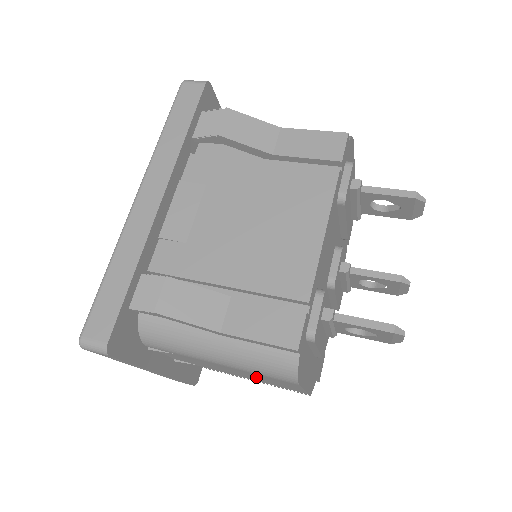
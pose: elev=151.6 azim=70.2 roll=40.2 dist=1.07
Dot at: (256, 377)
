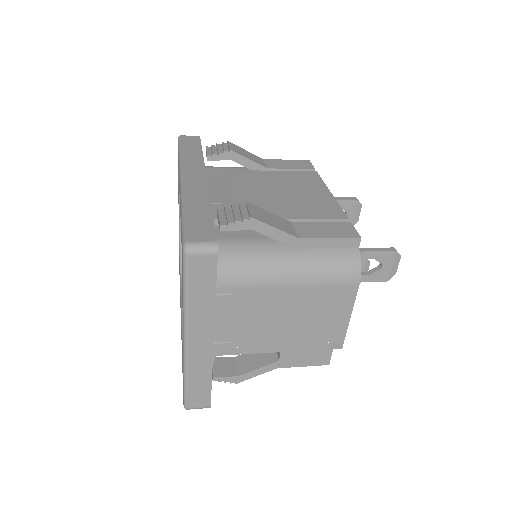
Dot at: (310, 312)
